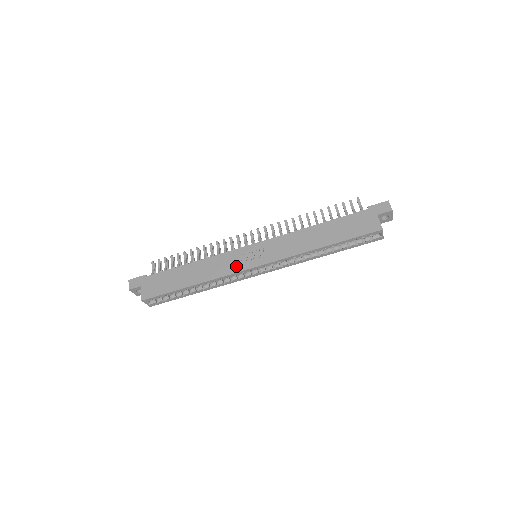
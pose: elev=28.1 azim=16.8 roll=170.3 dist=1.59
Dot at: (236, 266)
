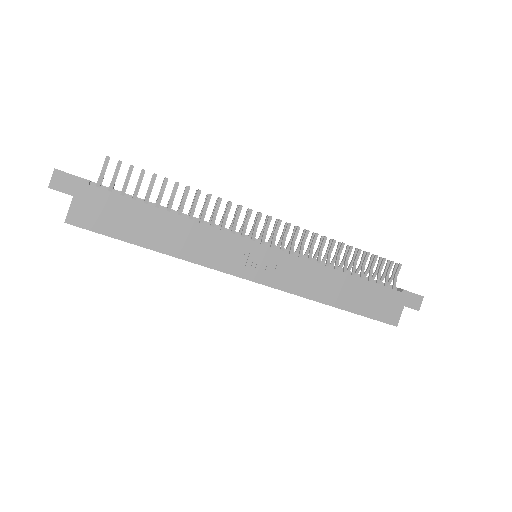
Dot at: (228, 263)
